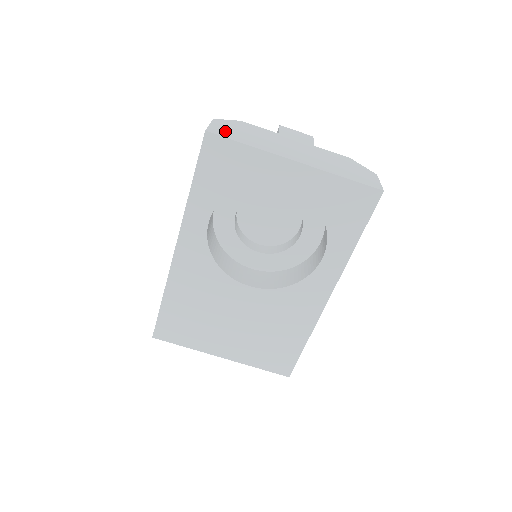
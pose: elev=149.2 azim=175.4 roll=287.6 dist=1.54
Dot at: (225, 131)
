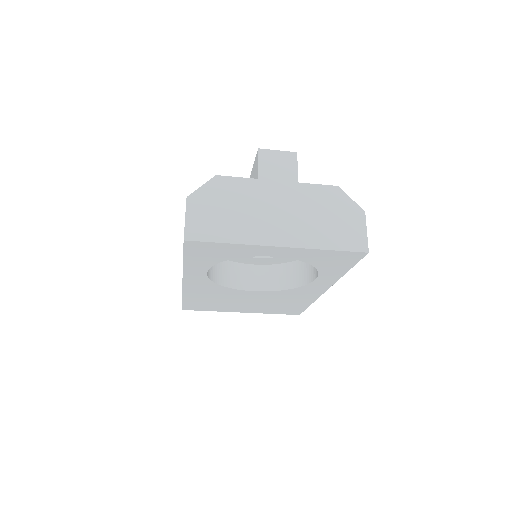
Dot at: (203, 224)
